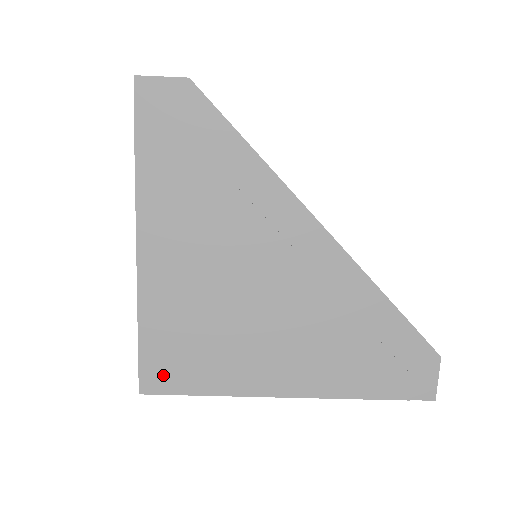
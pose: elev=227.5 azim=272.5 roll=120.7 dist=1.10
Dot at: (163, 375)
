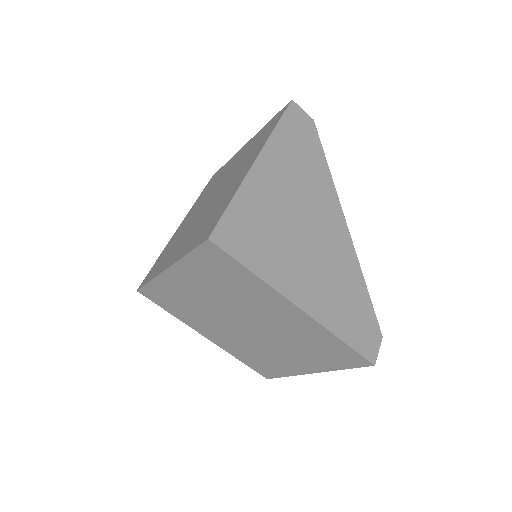
Dot at: (230, 238)
